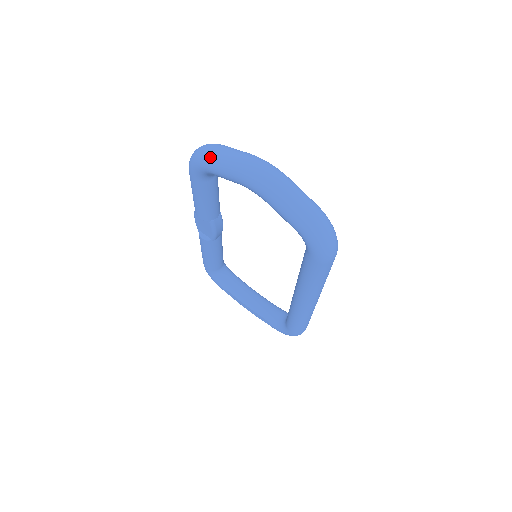
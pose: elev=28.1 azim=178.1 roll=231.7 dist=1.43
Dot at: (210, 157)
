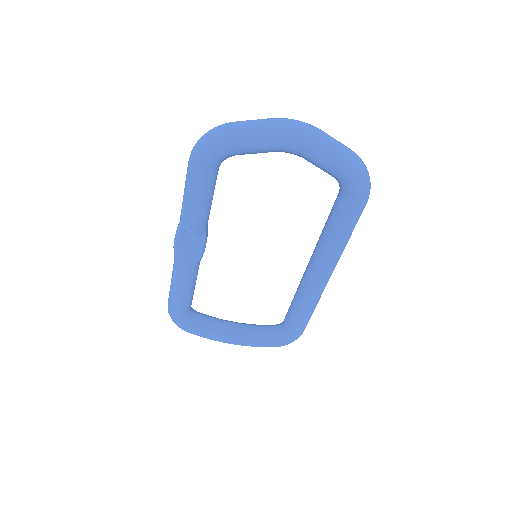
Dot at: (234, 132)
